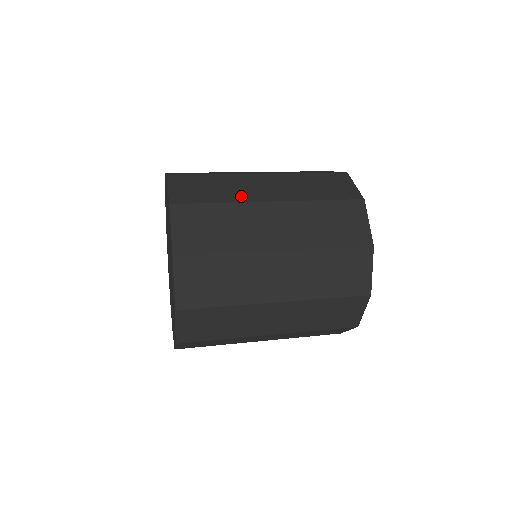
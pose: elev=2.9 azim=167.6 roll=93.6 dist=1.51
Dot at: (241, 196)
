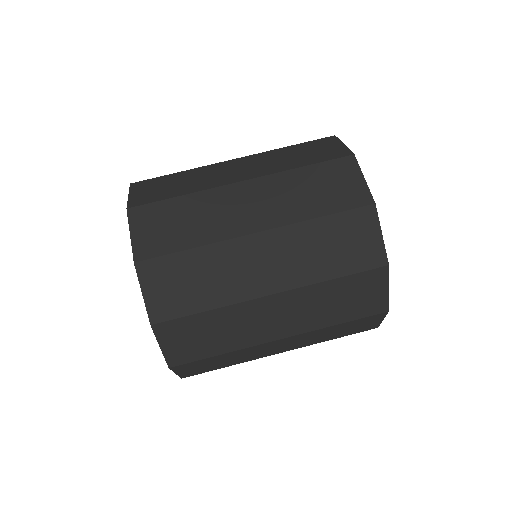
Dot at: occluded
